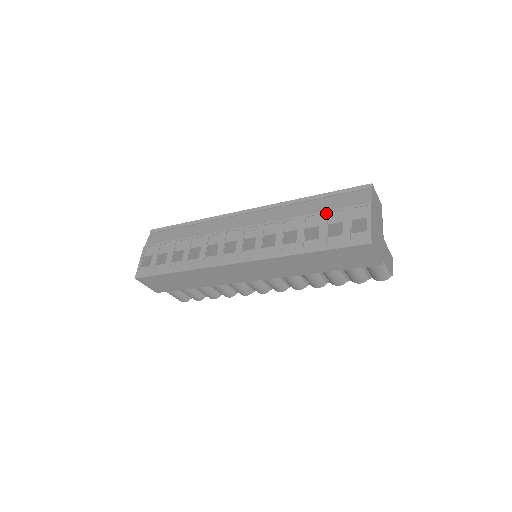
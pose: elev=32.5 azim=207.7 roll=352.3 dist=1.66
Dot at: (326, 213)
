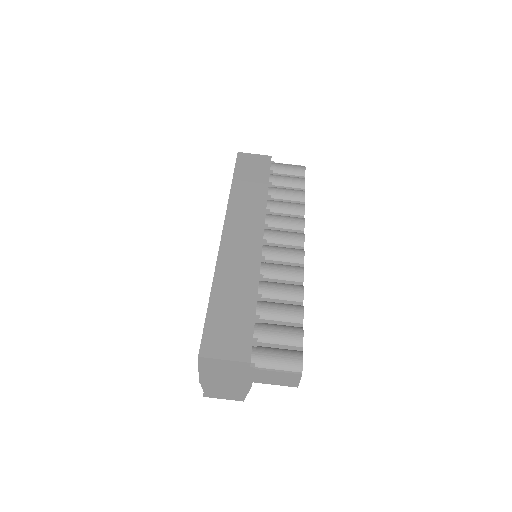
Dot at: occluded
